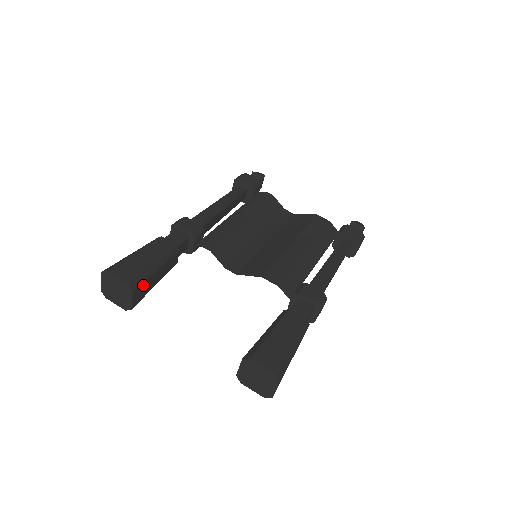
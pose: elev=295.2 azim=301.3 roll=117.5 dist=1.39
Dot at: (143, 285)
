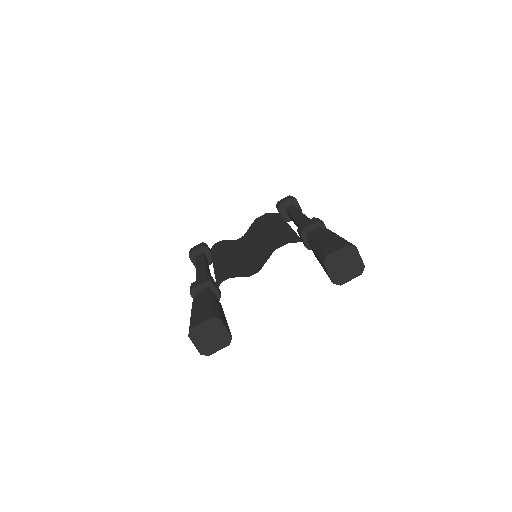
Dot at: (220, 316)
